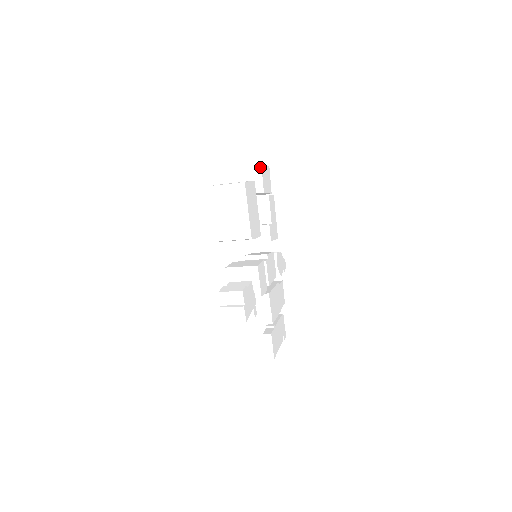
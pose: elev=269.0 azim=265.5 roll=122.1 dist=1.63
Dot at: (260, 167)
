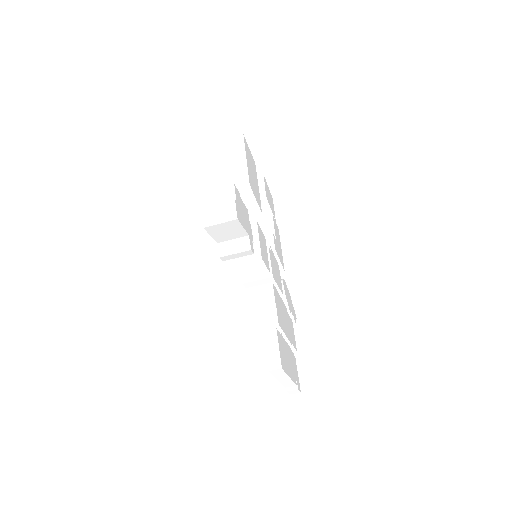
Dot at: (262, 177)
